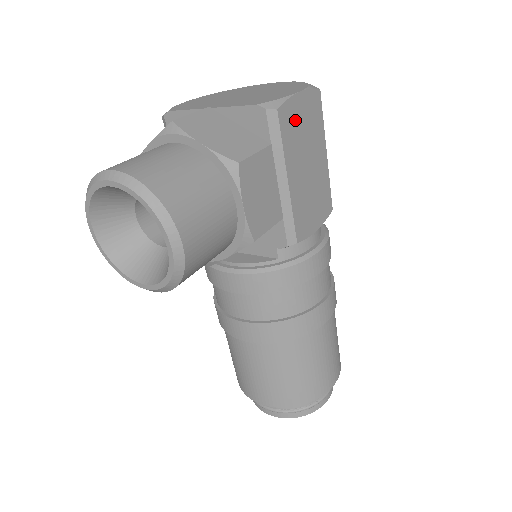
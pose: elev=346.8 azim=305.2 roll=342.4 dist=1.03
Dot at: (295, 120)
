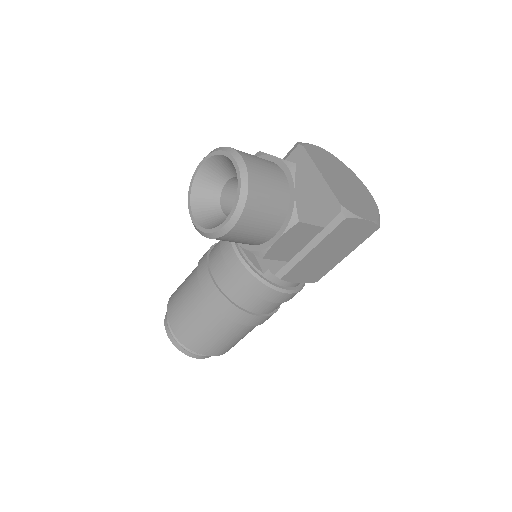
Dot at: (349, 229)
